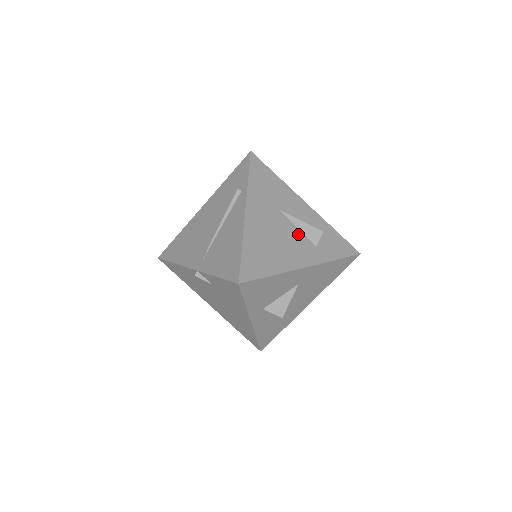
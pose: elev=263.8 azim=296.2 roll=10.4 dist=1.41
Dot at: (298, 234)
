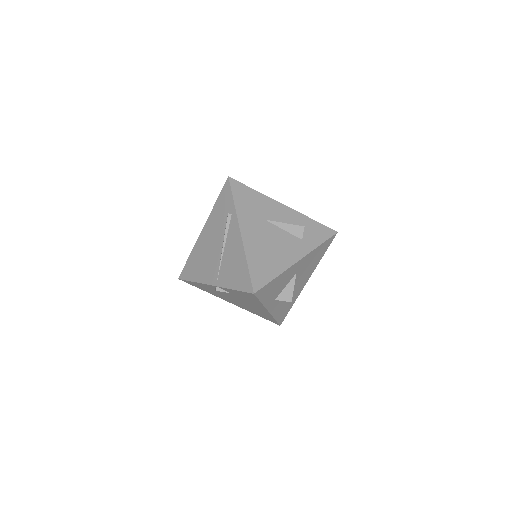
Dot at: (286, 235)
